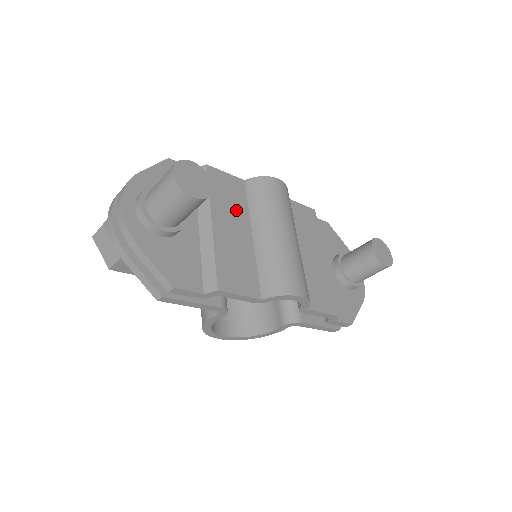
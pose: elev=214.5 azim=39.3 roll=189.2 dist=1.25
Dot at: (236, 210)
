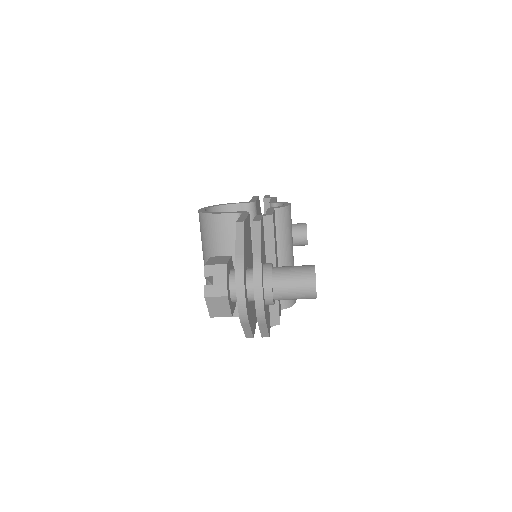
Dot at: occluded
